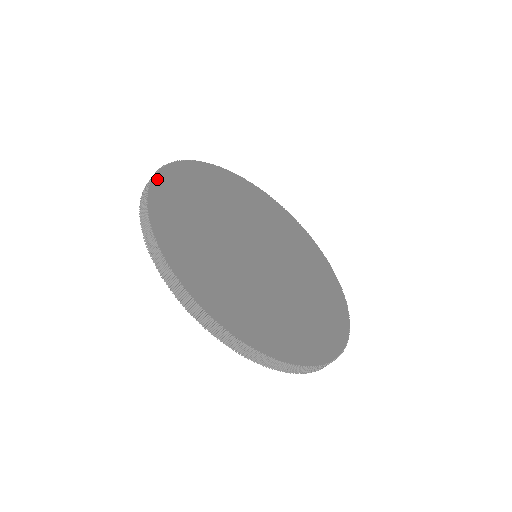
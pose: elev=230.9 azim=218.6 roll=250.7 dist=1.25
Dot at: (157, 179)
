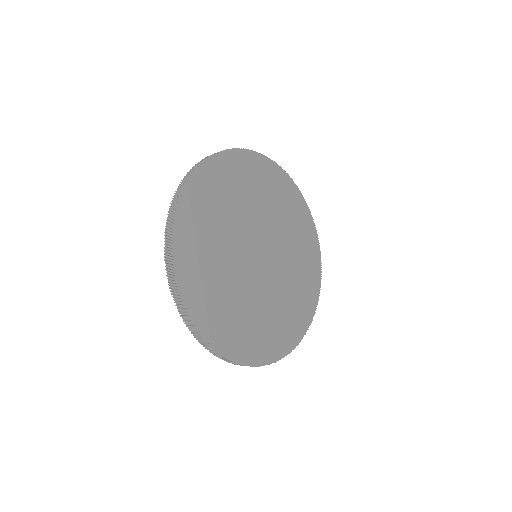
Dot at: (176, 227)
